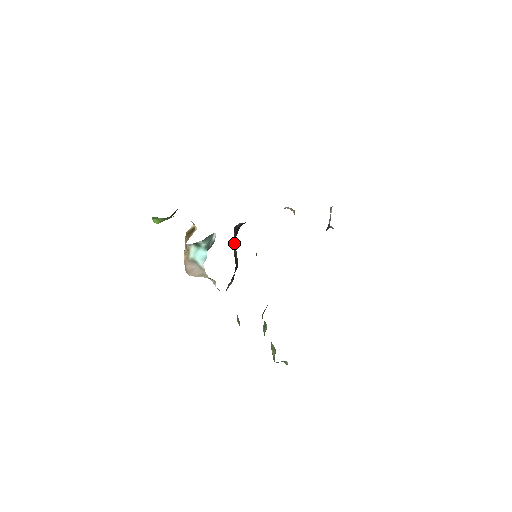
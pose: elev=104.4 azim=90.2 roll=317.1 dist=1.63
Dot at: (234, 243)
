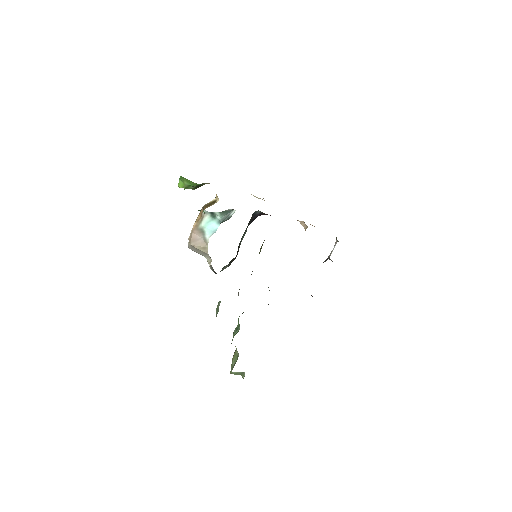
Dot at: (245, 230)
